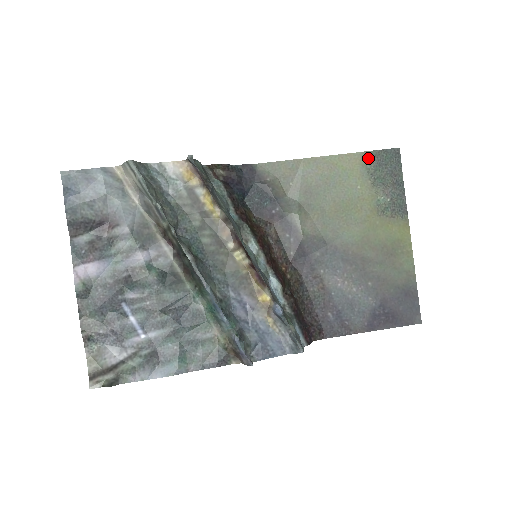
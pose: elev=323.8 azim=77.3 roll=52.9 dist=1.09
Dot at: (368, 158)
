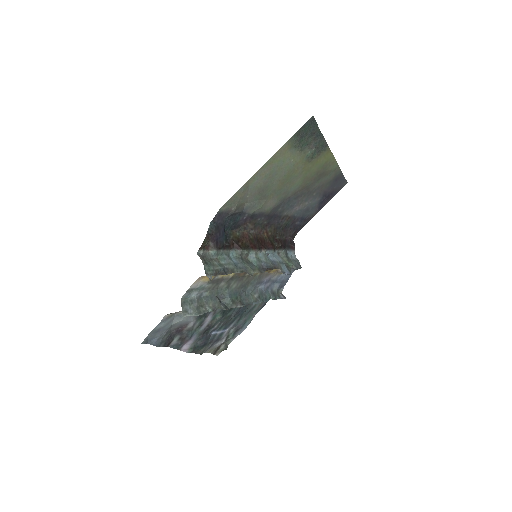
Dot at: (293, 141)
